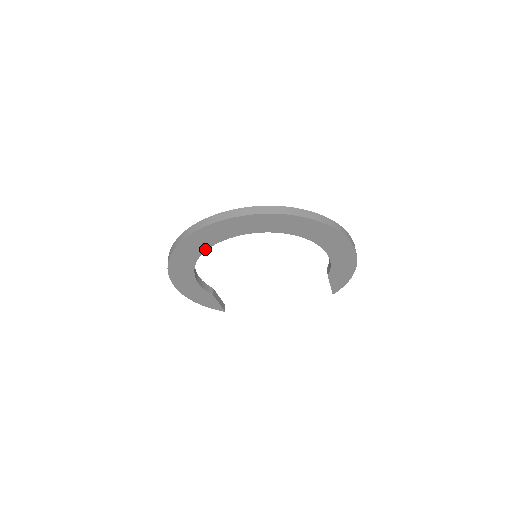
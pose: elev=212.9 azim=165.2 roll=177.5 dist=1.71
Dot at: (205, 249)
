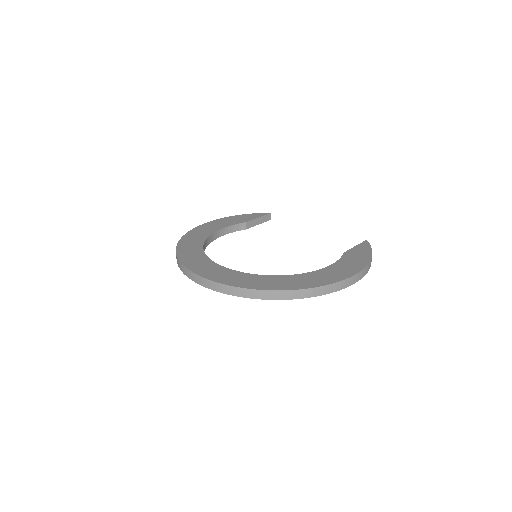
Dot at: occluded
